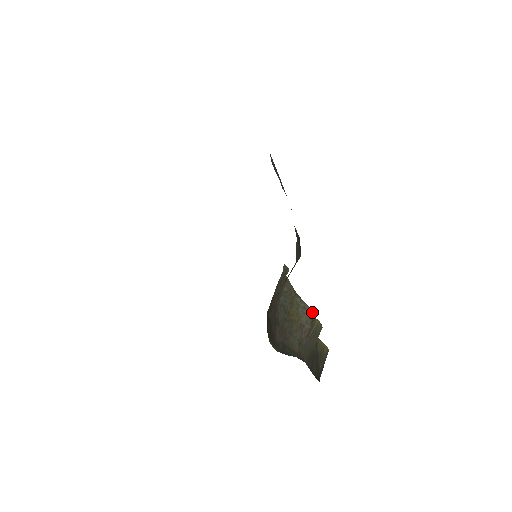
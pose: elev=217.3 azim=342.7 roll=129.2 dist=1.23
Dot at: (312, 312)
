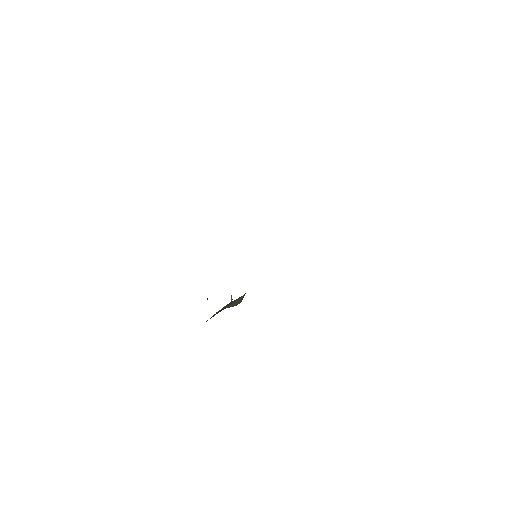
Dot at: occluded
